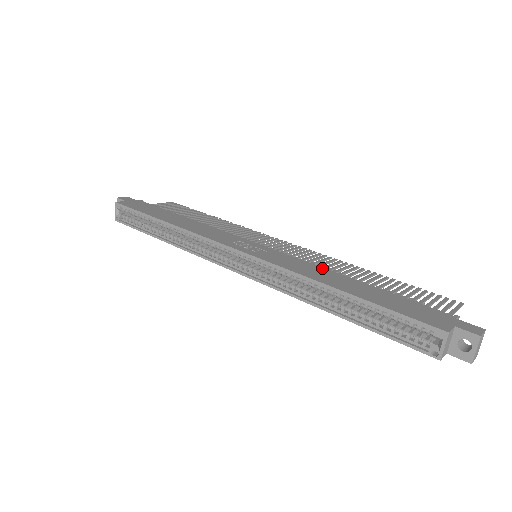
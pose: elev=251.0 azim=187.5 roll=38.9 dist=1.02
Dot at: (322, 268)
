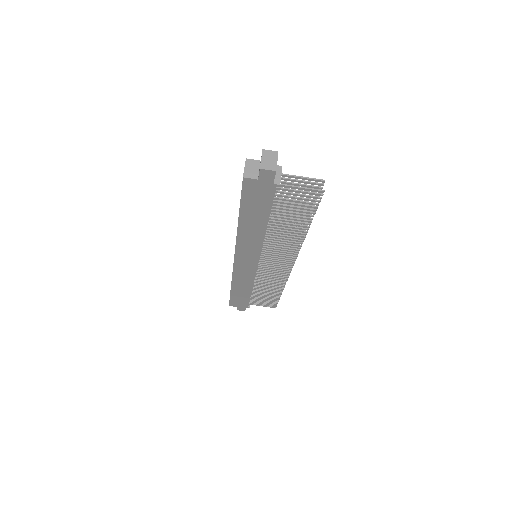
Dot at: occluded
